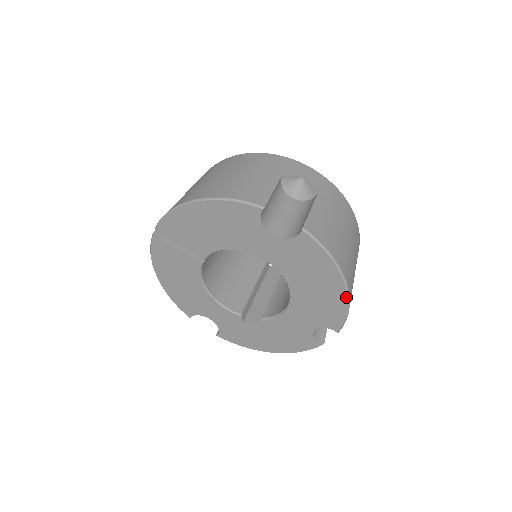
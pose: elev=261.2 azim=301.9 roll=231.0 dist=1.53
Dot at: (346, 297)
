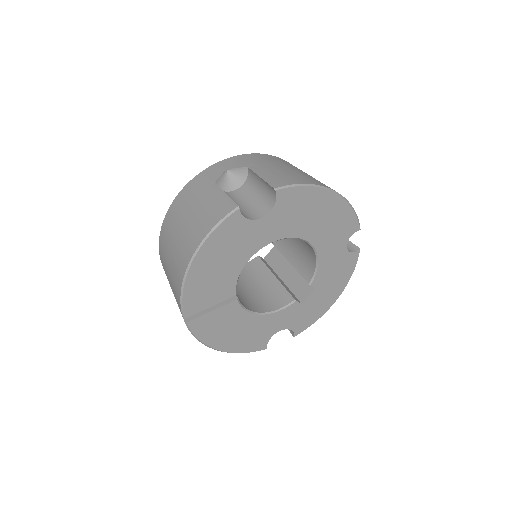
Dot at: (342, 199)
